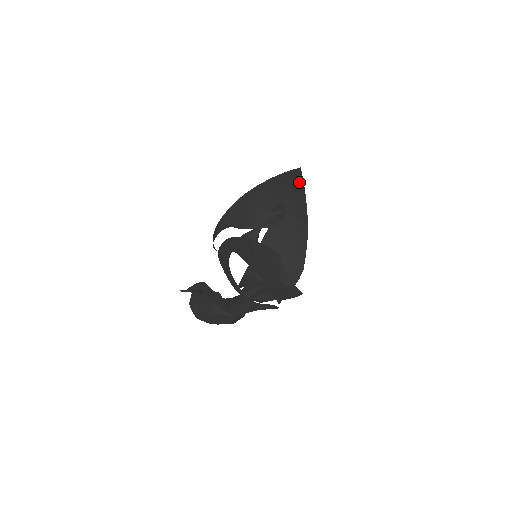
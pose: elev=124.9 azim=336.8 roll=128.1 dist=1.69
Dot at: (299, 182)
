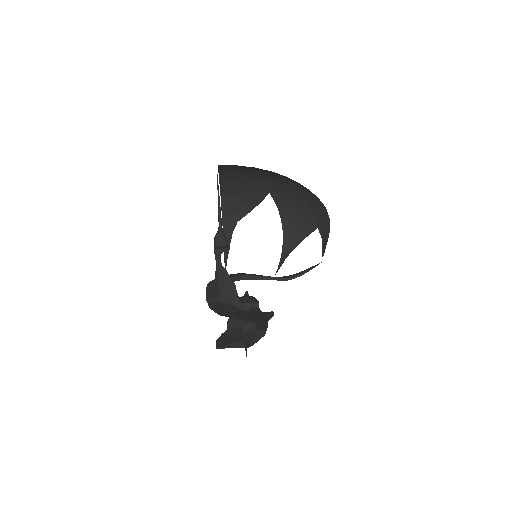
Dot at: (236, 166)
